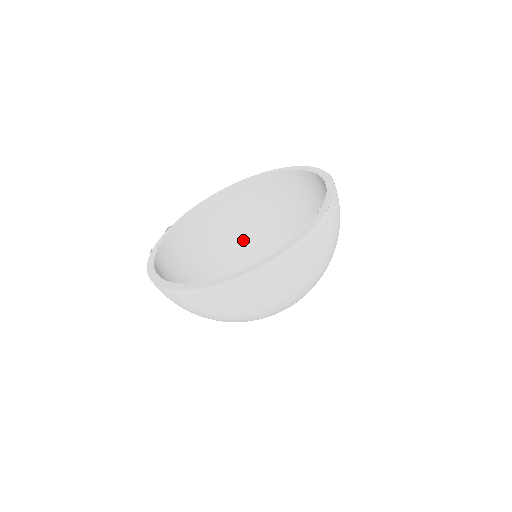
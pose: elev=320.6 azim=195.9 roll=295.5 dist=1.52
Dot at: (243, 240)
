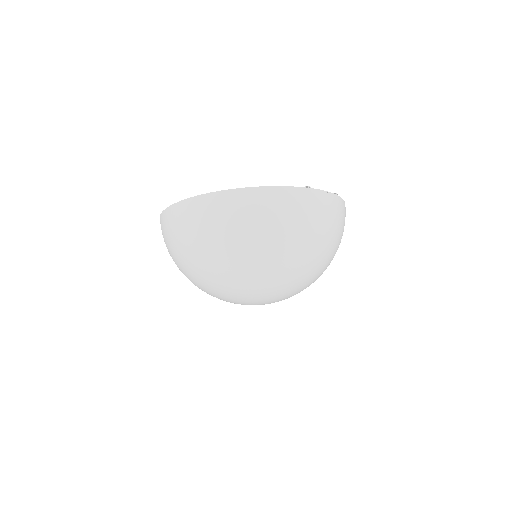
Dot at: occluded
